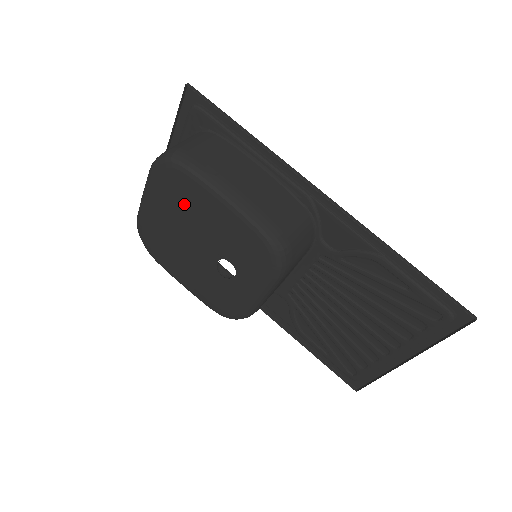
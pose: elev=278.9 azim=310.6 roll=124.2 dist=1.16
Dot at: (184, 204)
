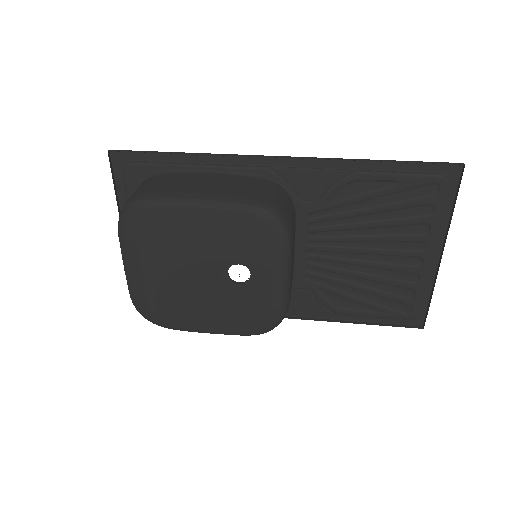
Dot at: (167, 240)
